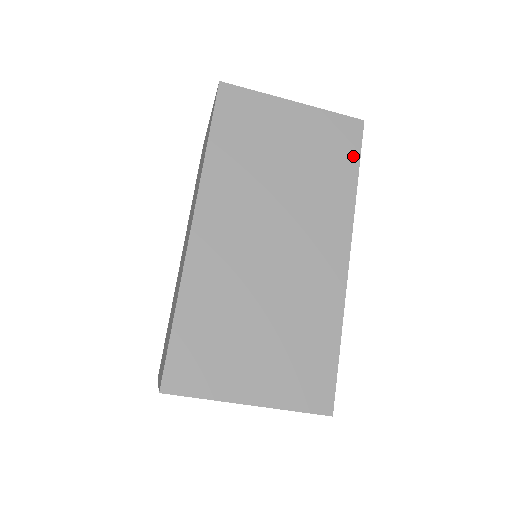
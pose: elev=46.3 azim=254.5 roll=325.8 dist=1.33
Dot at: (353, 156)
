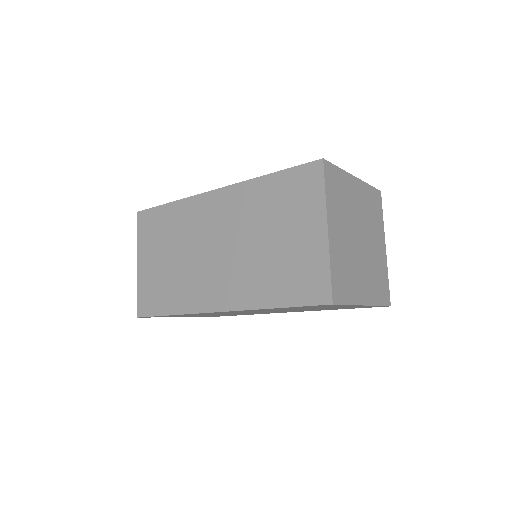
Dot at: occluded
